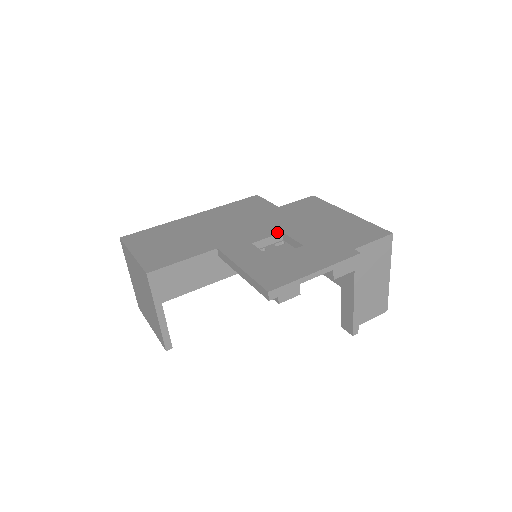
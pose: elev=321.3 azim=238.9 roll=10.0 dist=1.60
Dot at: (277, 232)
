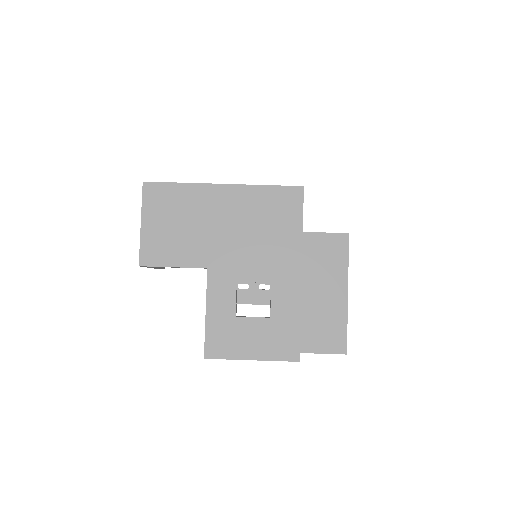
Dot at: (267, 280)
